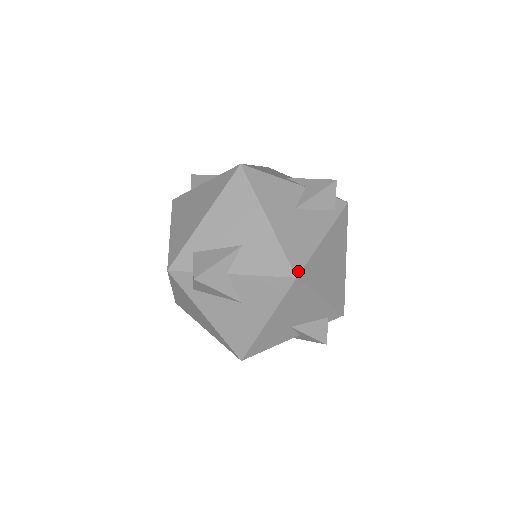
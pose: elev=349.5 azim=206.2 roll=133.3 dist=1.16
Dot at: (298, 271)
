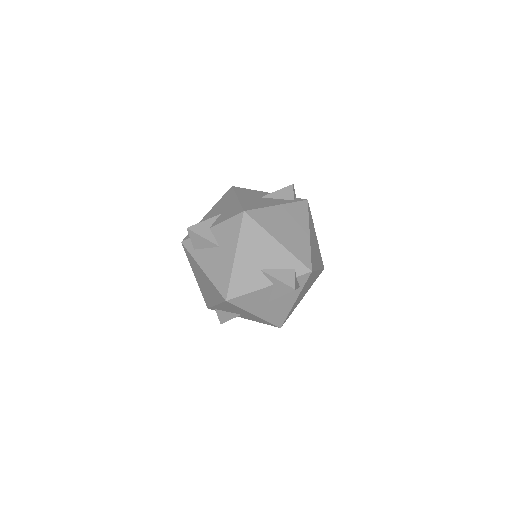
Dot at: (247, 210)
